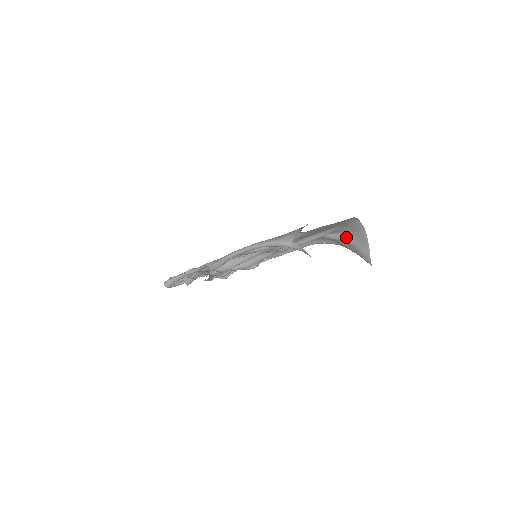
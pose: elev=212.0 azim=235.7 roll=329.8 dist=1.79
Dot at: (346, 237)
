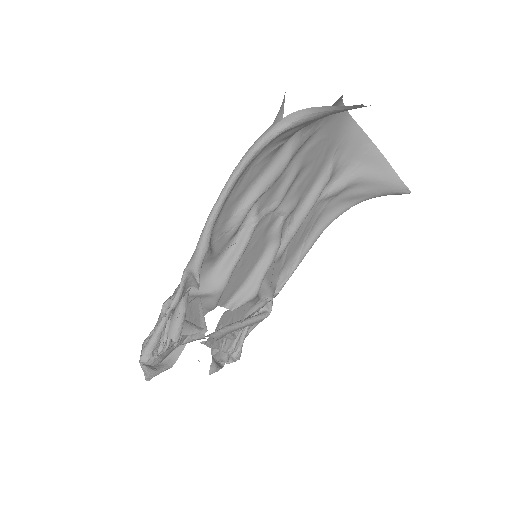
Dot at: (354, 172)
